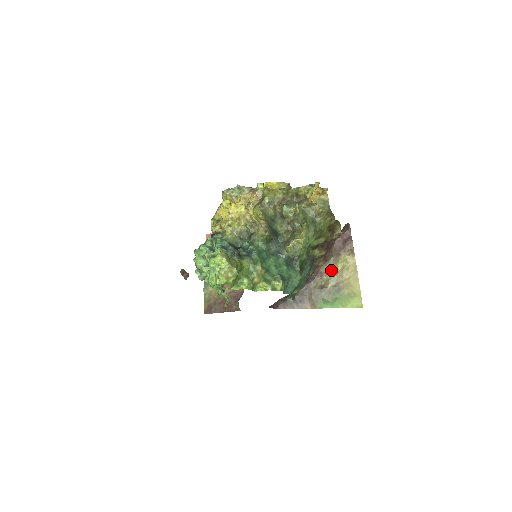
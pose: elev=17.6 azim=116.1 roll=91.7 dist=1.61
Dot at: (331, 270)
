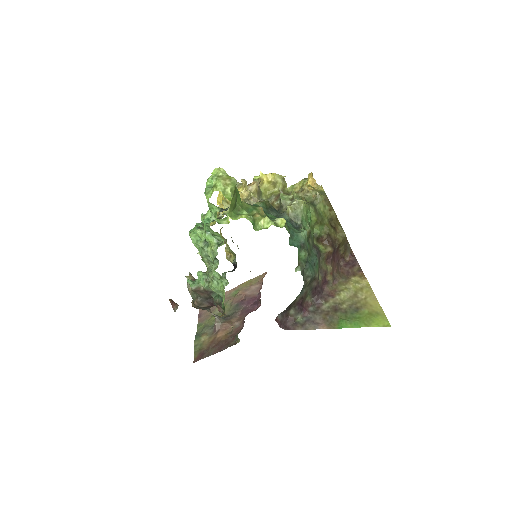
Dot at: (343, 290)
